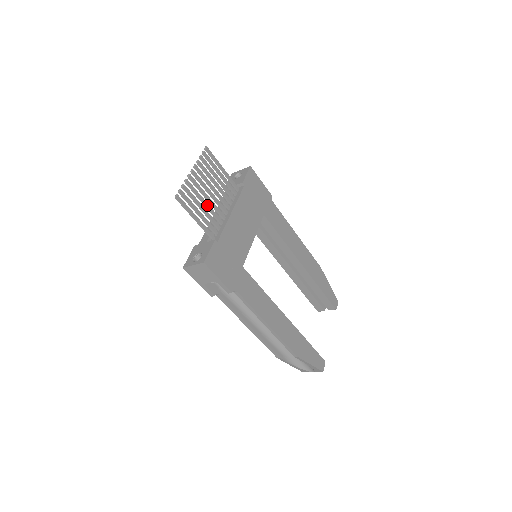
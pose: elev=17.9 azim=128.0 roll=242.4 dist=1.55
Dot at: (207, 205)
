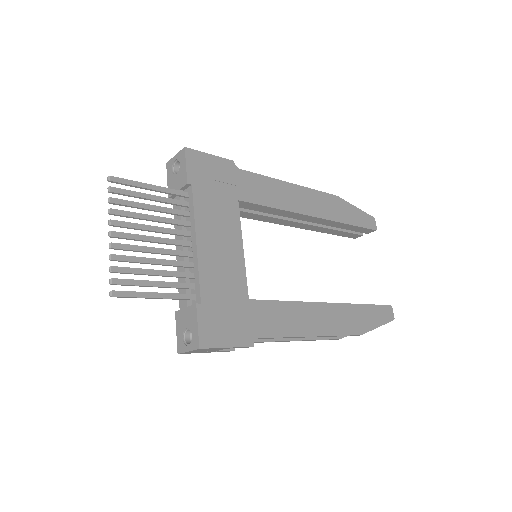
Dot at: (159, 262)
